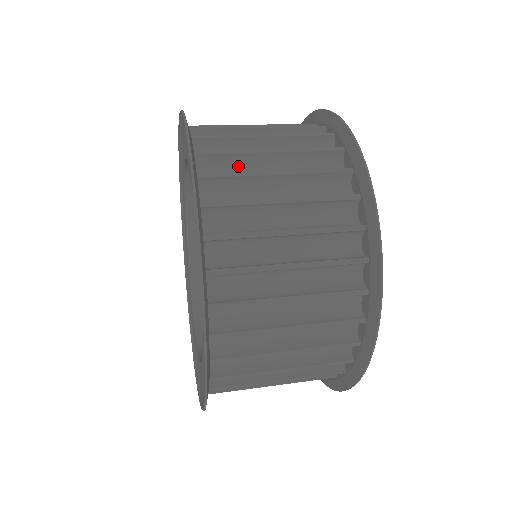
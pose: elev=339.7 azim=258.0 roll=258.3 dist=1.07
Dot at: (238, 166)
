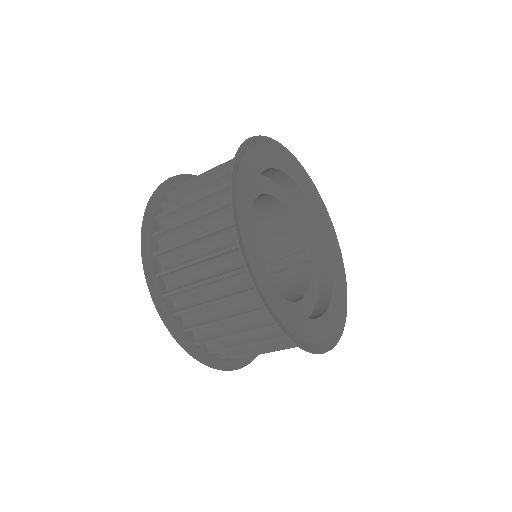
Dot at: occluded
